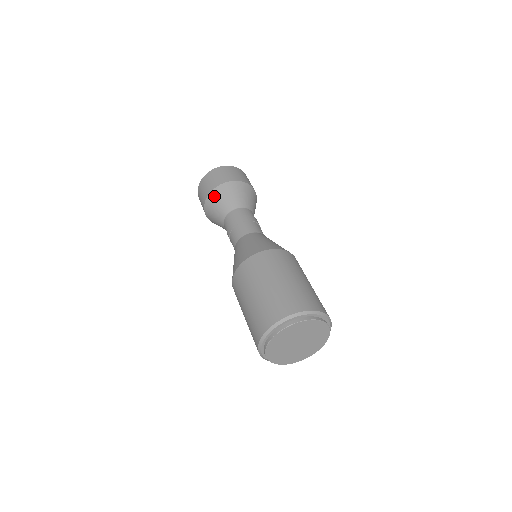
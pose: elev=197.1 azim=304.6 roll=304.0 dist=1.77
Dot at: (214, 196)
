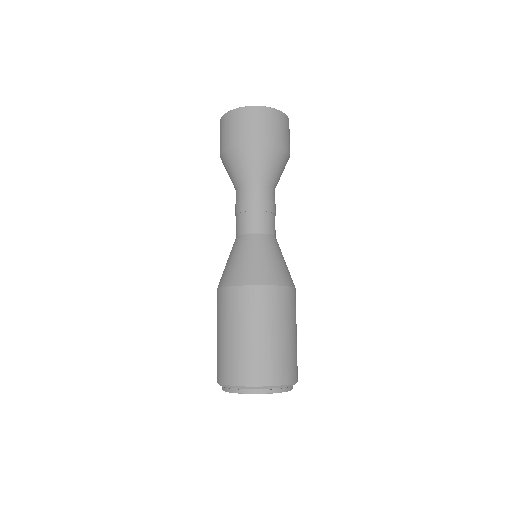
Dot at: (229, 156)
